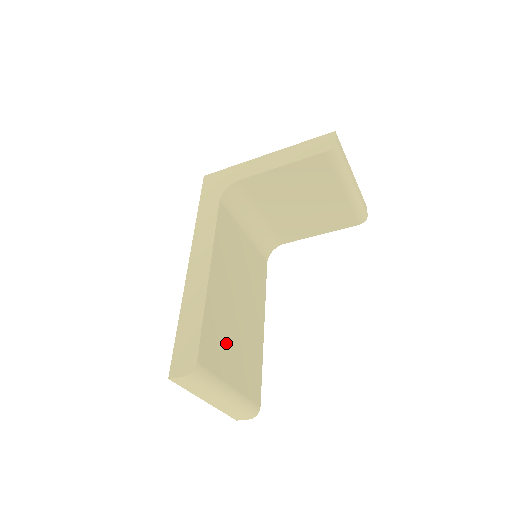
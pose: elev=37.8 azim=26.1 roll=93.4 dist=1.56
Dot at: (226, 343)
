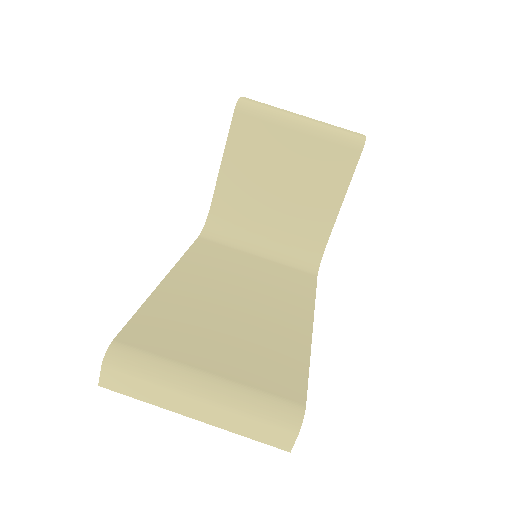
Dot at: (197, 331)
